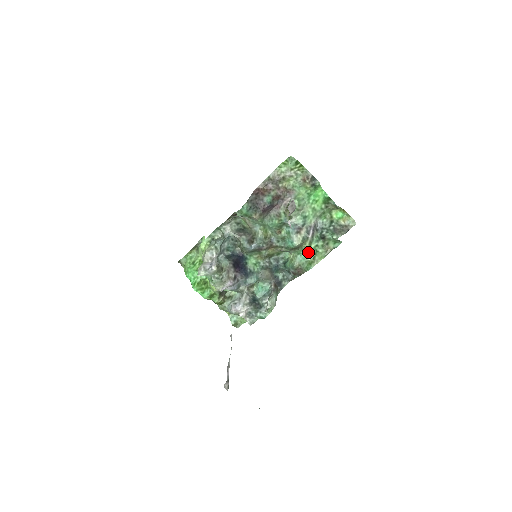
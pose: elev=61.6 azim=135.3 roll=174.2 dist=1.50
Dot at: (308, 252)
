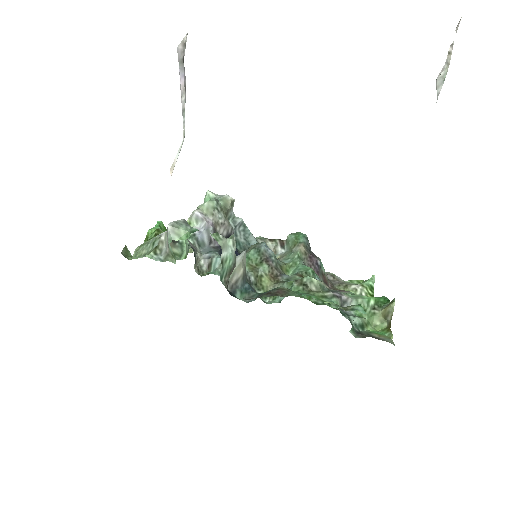
Dot at: (312, 297)
